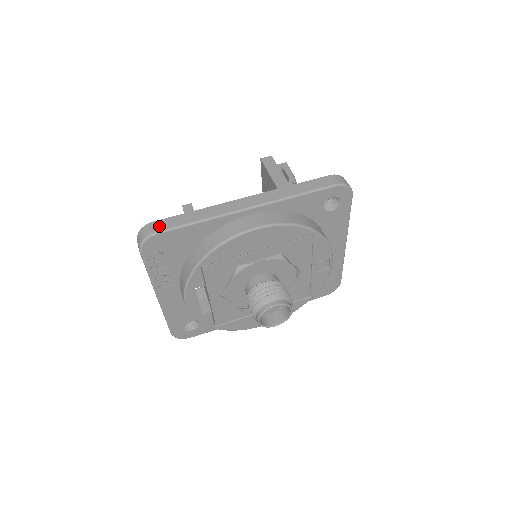
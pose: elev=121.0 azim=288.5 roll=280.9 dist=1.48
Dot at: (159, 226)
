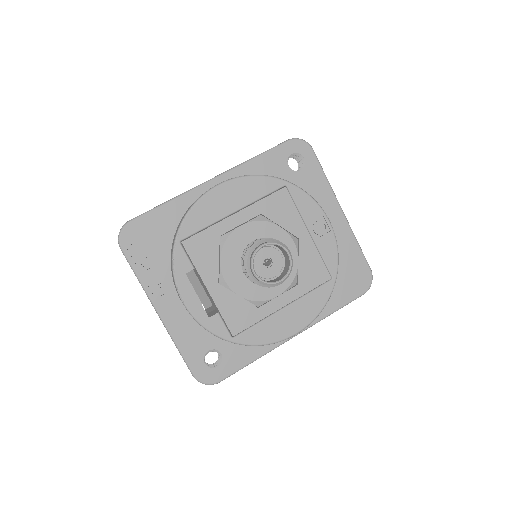
Dot at: (133, 218)
